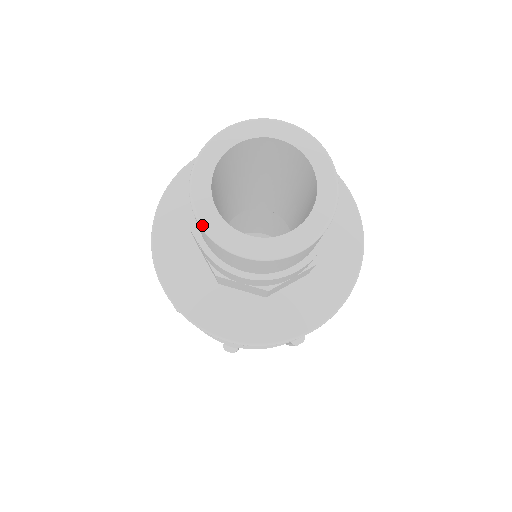
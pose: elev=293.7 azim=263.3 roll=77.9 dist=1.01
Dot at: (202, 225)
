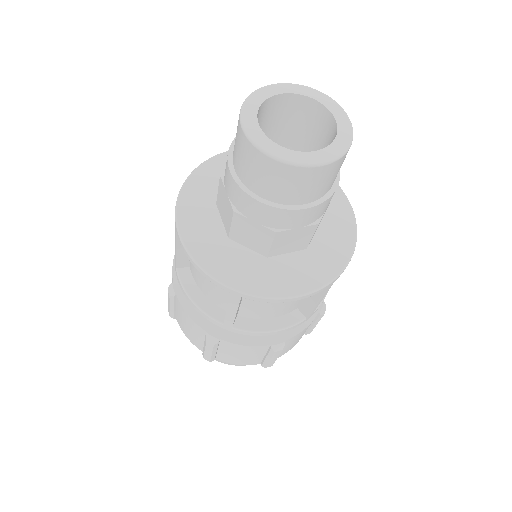
Dot at: (279, 158)
